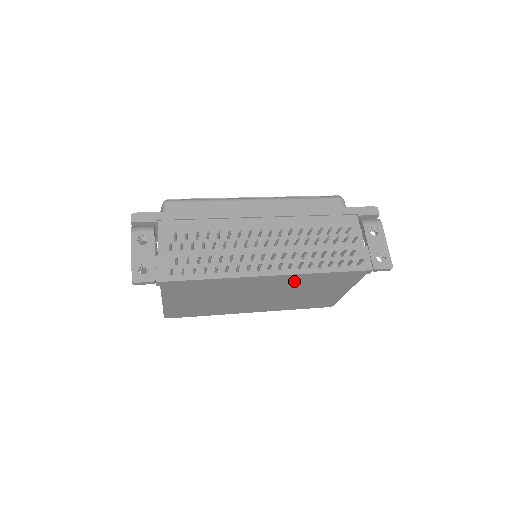
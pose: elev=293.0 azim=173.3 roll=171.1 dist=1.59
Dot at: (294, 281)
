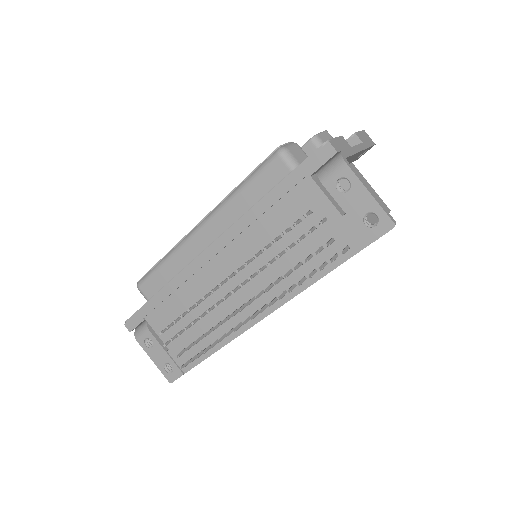
Dot at: occluded
